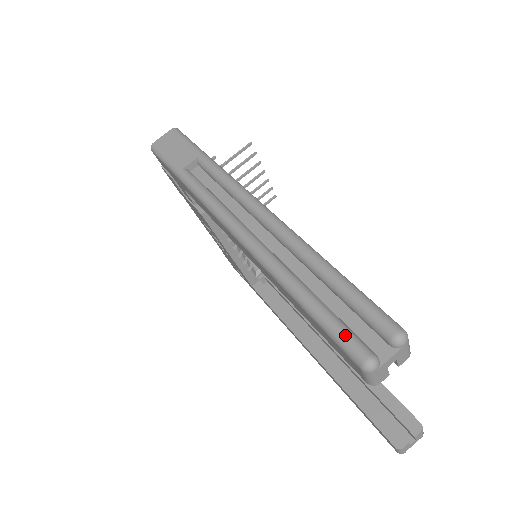
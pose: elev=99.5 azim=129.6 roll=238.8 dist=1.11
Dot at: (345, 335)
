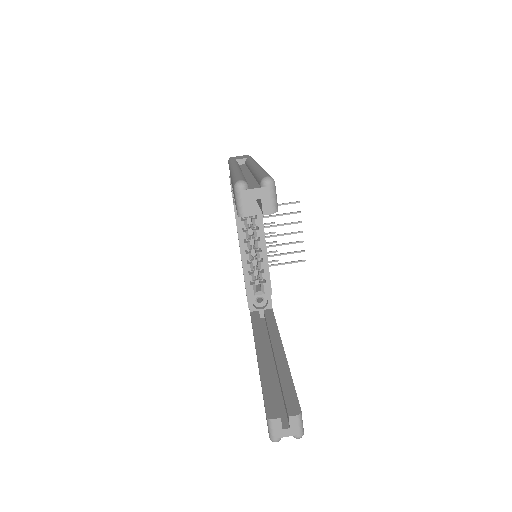
Dot at: (240, 177)
